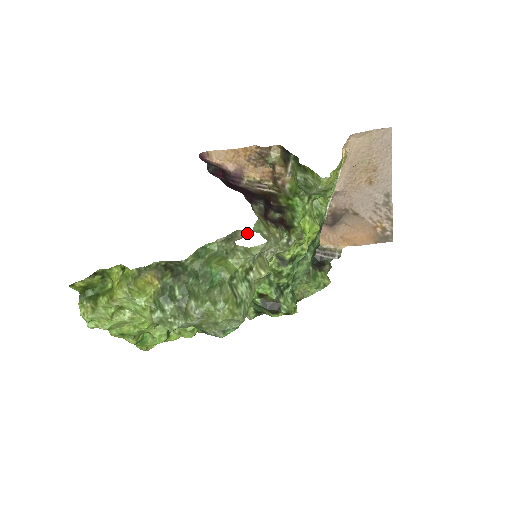
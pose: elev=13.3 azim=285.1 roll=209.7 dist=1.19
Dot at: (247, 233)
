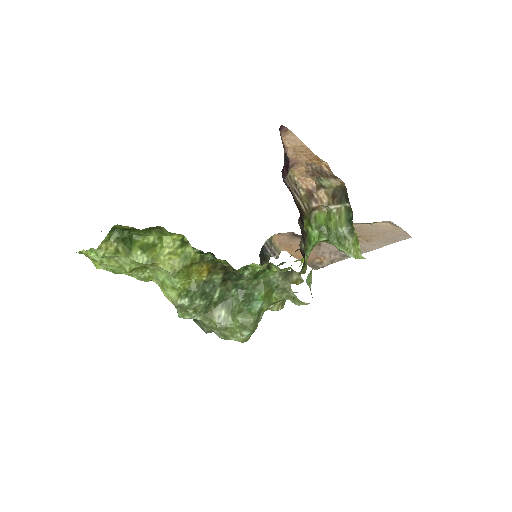
Dot at: (301, 280)
